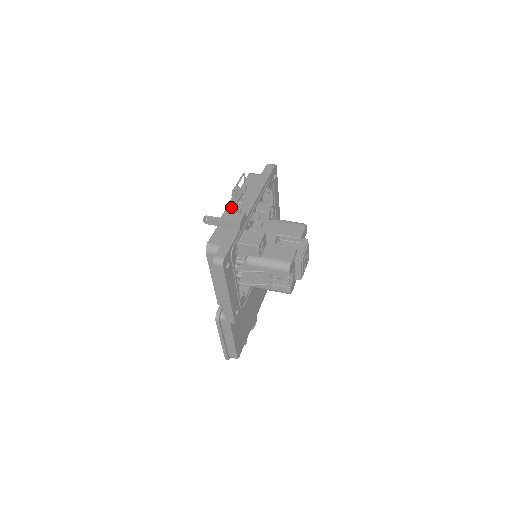
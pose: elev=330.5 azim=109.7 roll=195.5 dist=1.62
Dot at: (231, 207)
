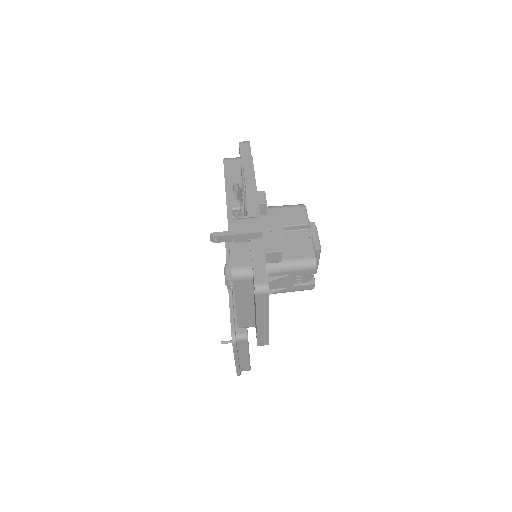
Dot at: (235, 212)
